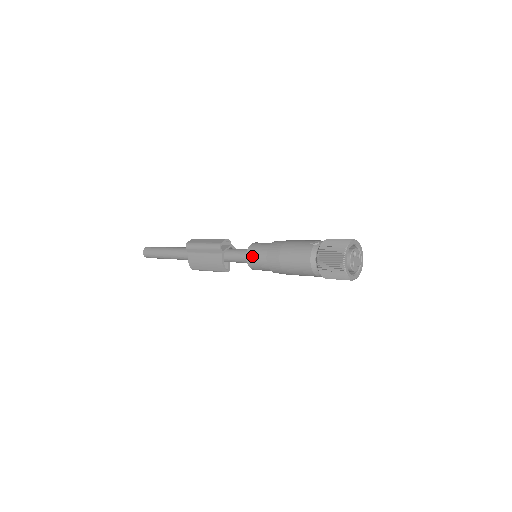
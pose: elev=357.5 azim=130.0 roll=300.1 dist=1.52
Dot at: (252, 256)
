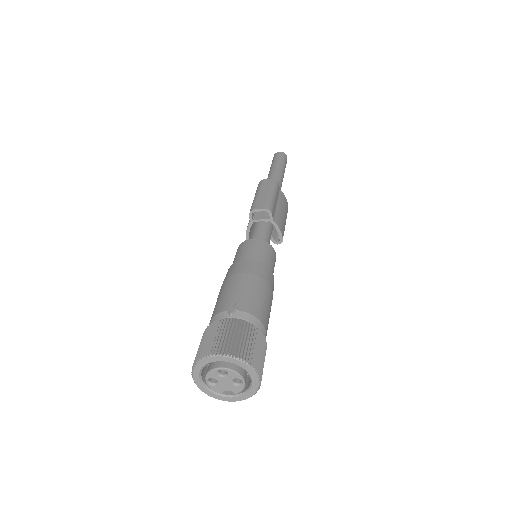
Dot at: (236, 253)
